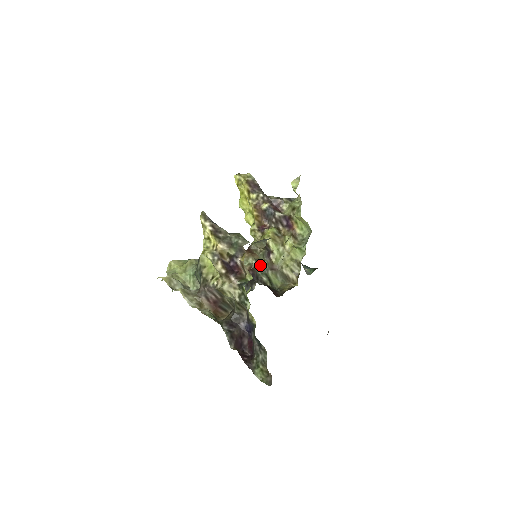
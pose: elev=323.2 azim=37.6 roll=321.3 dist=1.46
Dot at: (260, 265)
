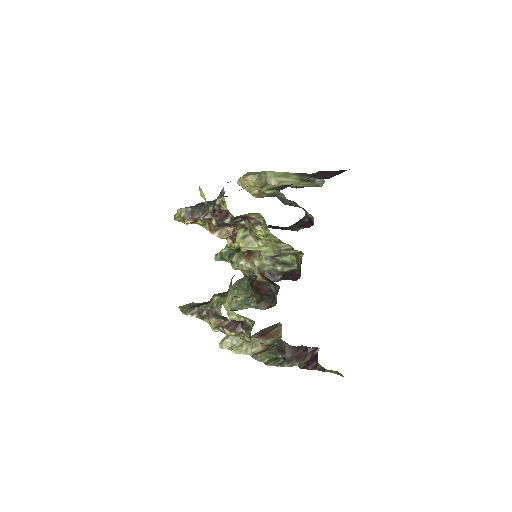
Dot at: (266, 259)
